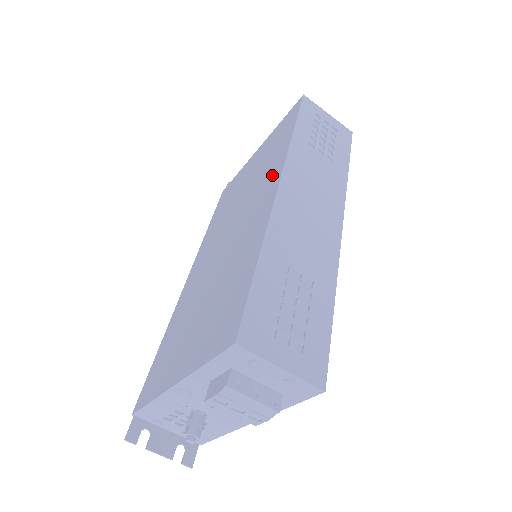
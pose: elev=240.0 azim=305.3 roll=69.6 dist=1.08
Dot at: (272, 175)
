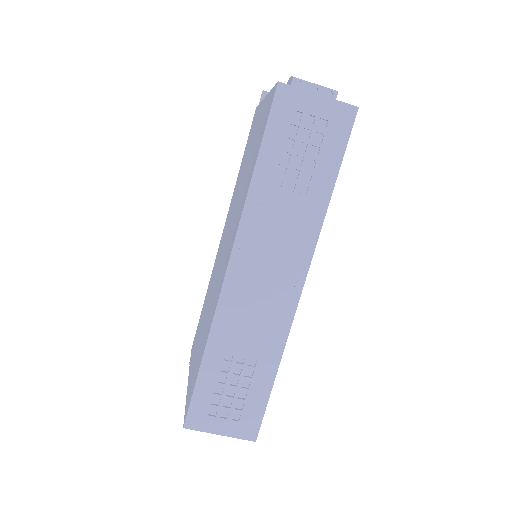
Dot at: (235, 229)
